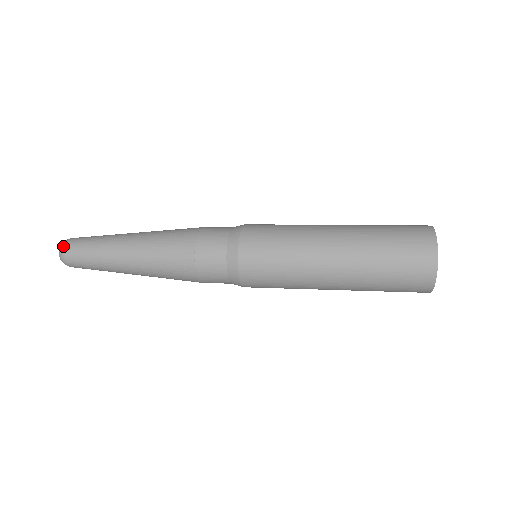
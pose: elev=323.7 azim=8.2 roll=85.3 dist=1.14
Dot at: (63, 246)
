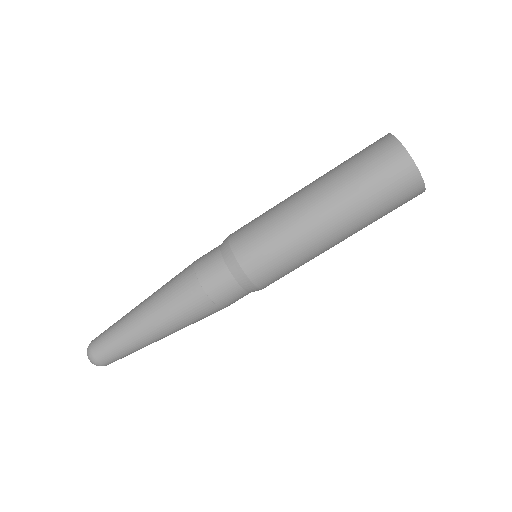
Dot at: (89, 347)
